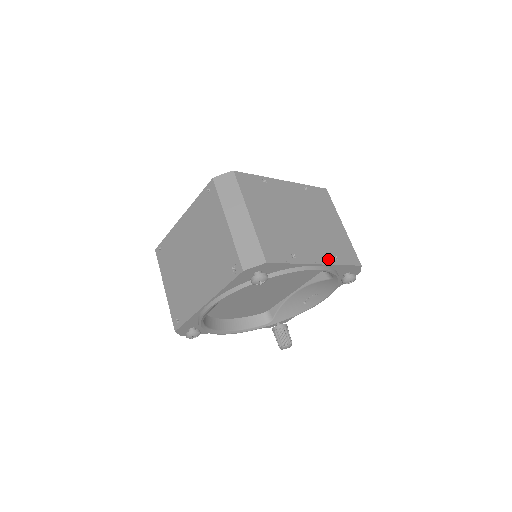
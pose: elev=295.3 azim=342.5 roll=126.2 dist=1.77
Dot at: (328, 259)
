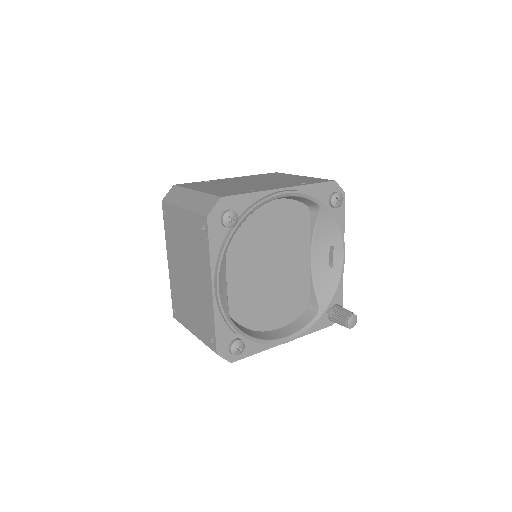
Dot at: (293, 185)
